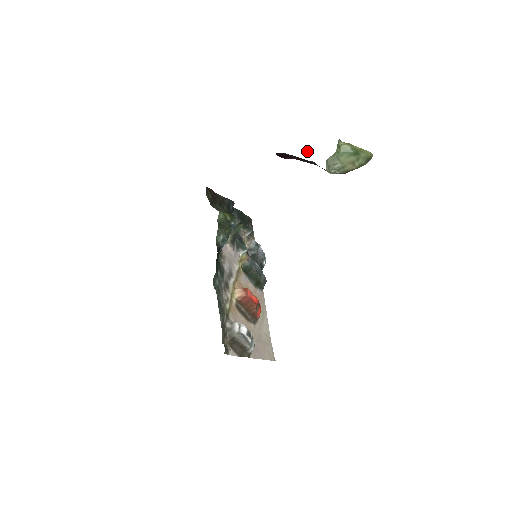
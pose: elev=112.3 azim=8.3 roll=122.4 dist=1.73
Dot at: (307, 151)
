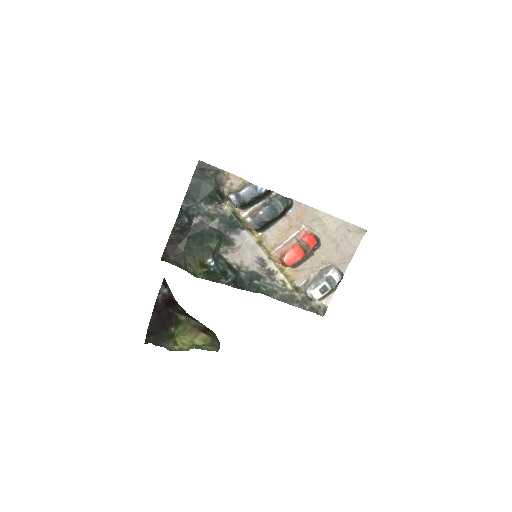
Dot at: (160, 292)
